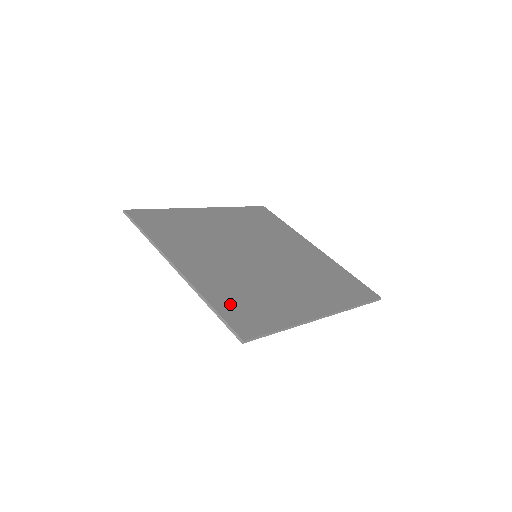
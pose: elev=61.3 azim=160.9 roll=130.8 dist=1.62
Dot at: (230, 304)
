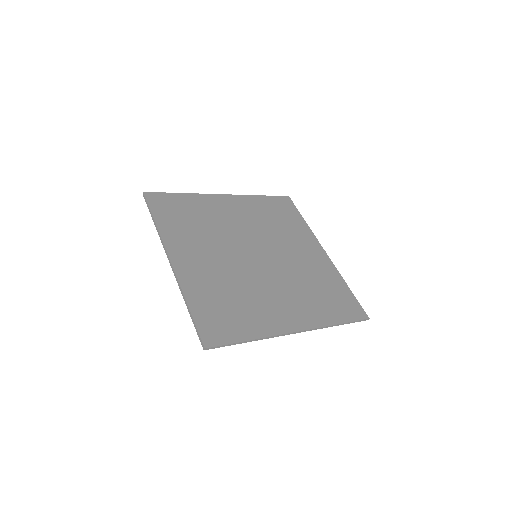
Dot at: (207, 308)
